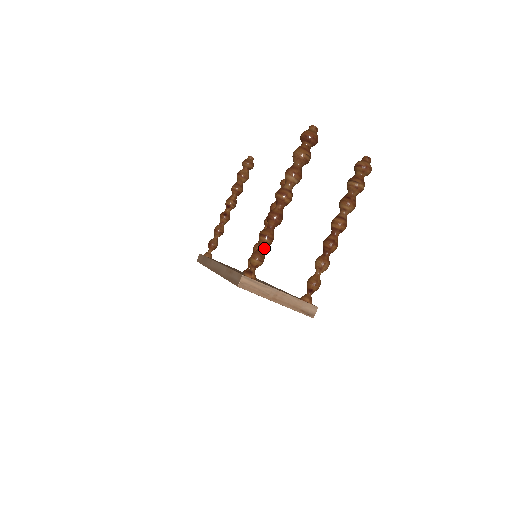
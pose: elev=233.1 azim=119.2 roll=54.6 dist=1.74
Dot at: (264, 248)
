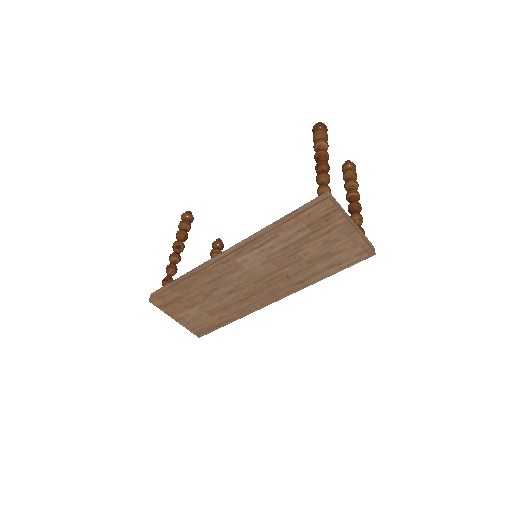
Dot at: occluded
